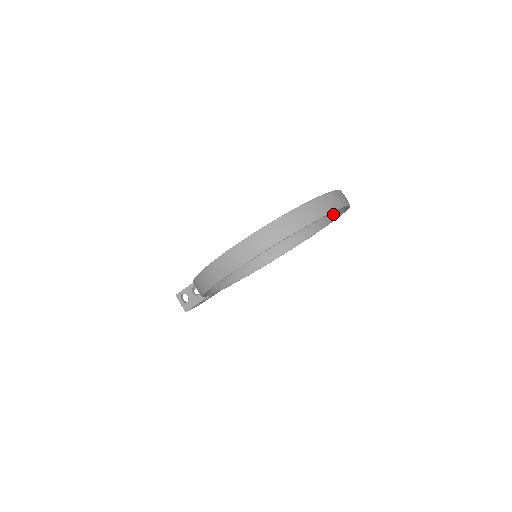
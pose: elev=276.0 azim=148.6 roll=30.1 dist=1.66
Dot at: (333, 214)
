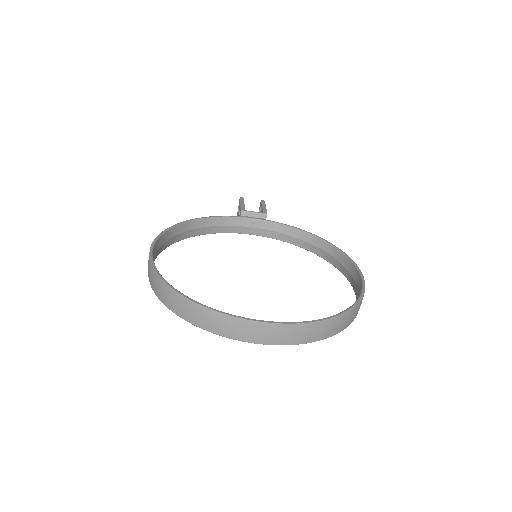
Dot at: occluded
